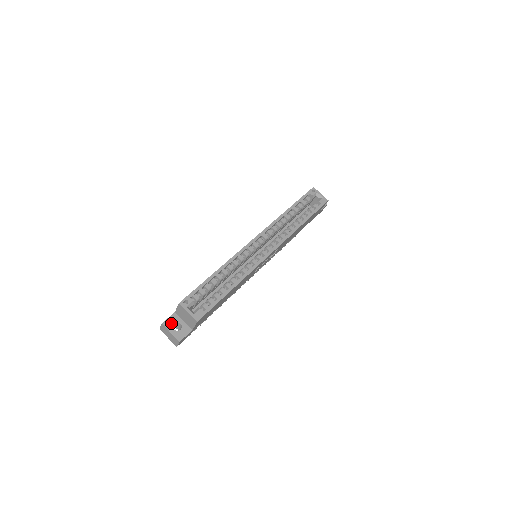
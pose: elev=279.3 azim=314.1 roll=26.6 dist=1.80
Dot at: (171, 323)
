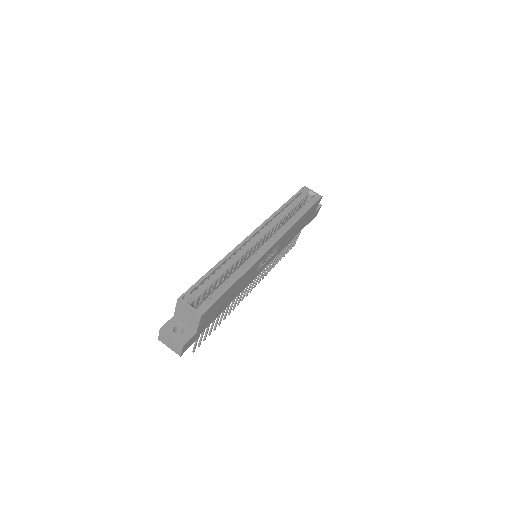
Dot at: (171, 327)
